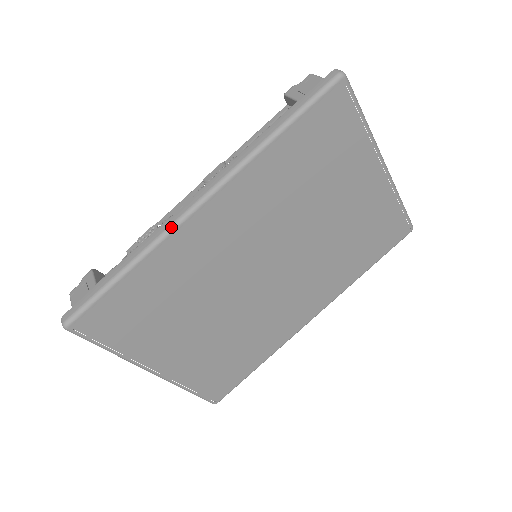
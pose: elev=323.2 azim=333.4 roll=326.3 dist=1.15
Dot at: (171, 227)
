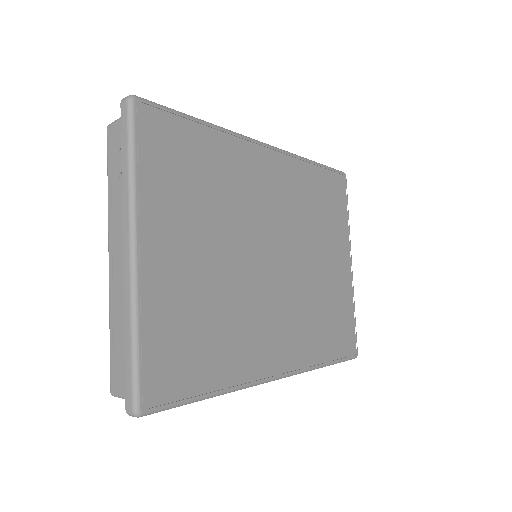
Dot at: occluded
